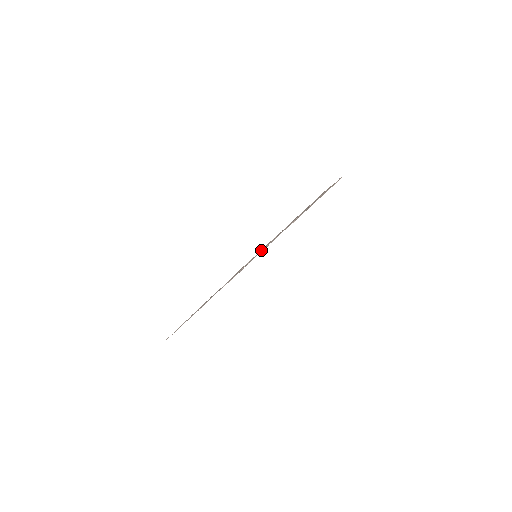
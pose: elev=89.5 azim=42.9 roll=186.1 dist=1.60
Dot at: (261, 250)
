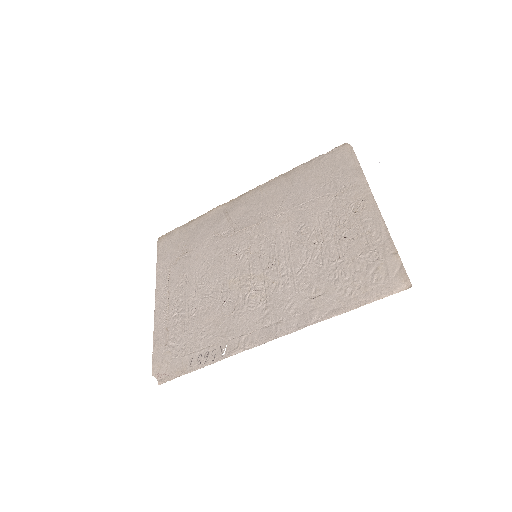
Dot at: (251, 206)
